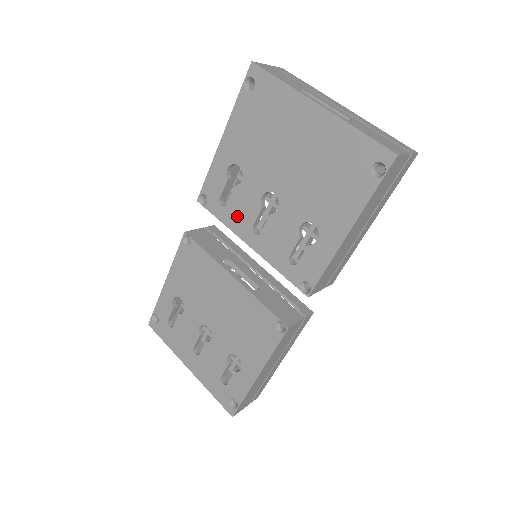
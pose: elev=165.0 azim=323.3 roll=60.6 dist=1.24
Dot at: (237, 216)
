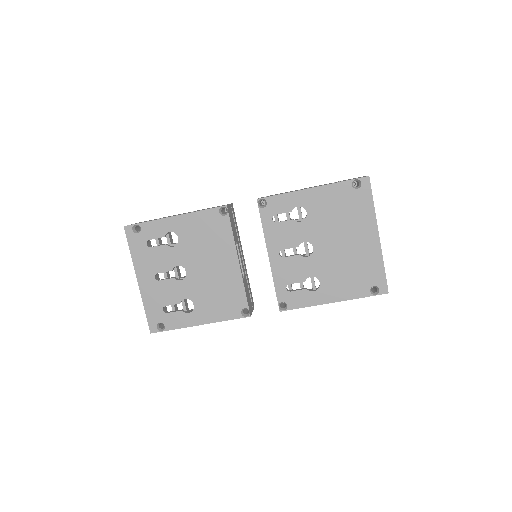
Dot at: (277, 235)
